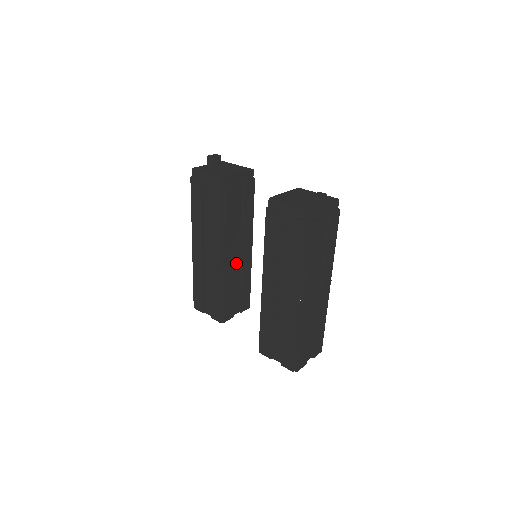
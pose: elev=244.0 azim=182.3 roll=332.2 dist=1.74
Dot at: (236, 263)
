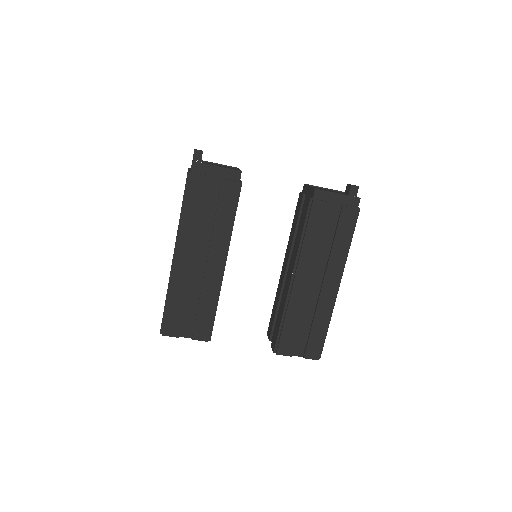
Dot at: occluded
